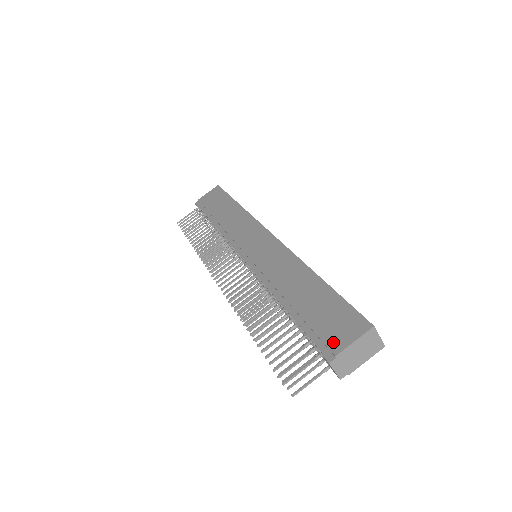
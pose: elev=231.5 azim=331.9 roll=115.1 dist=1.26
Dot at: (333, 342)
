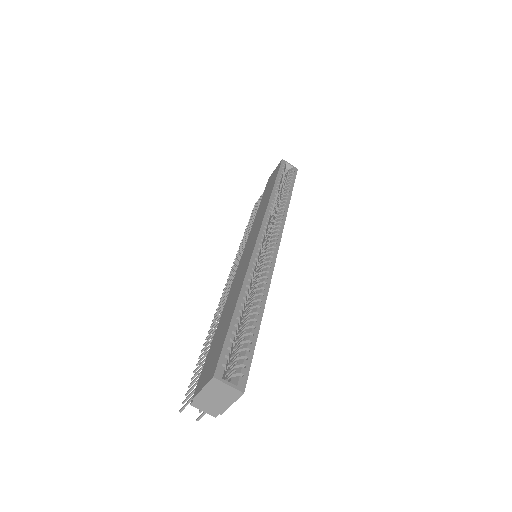
Dot at: (199, 384)
